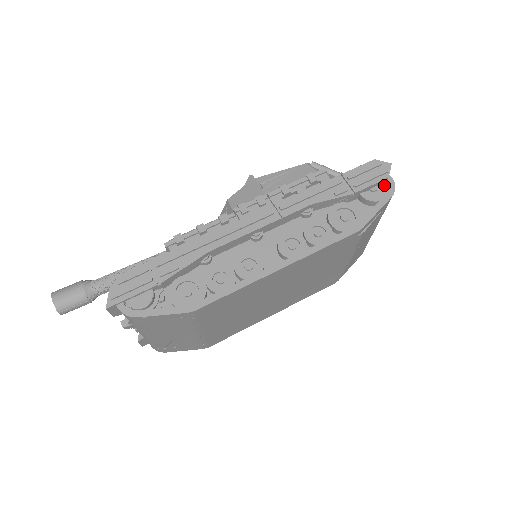
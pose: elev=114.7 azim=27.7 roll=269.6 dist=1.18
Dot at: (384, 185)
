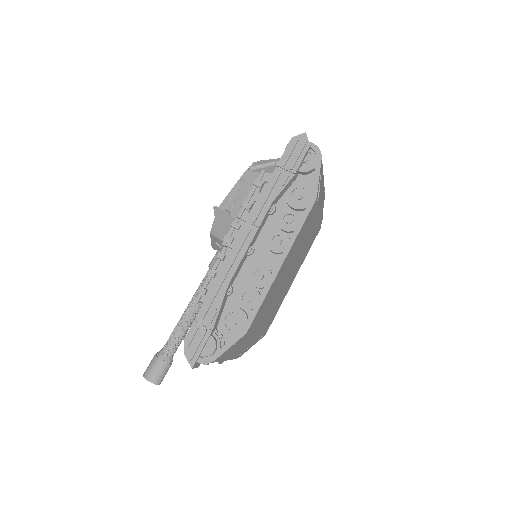
Dot at: (311, 152)
